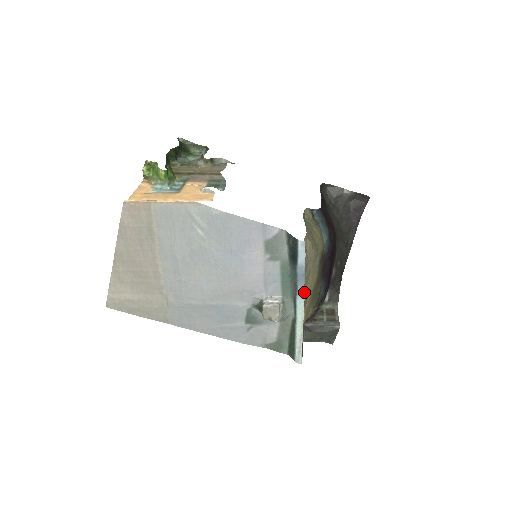
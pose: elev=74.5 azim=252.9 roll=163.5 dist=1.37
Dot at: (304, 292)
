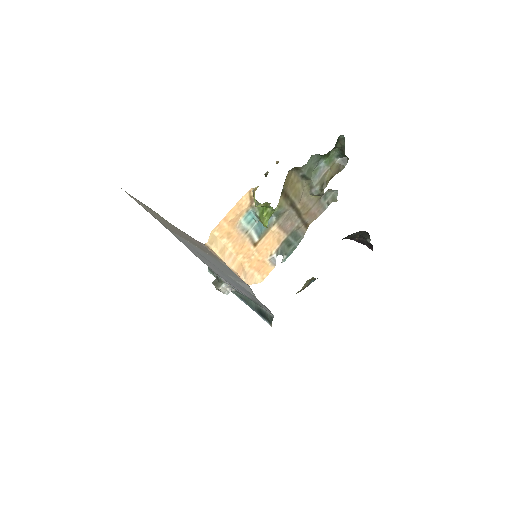
Dot at: occluded
